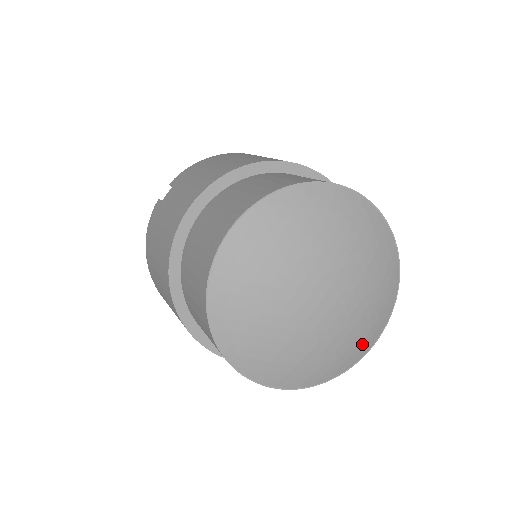
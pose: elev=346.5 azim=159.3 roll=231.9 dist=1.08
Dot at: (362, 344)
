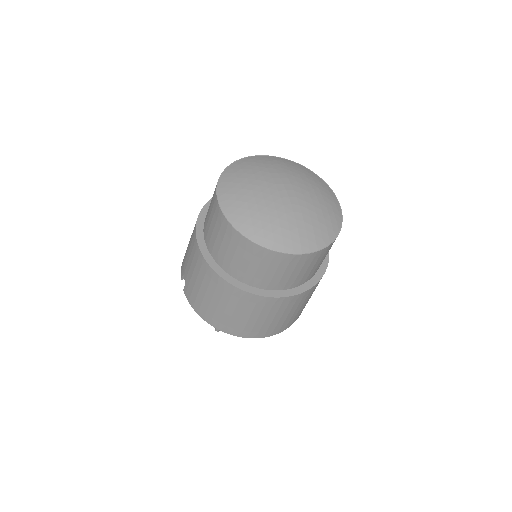
Dot at: (332, 203)
